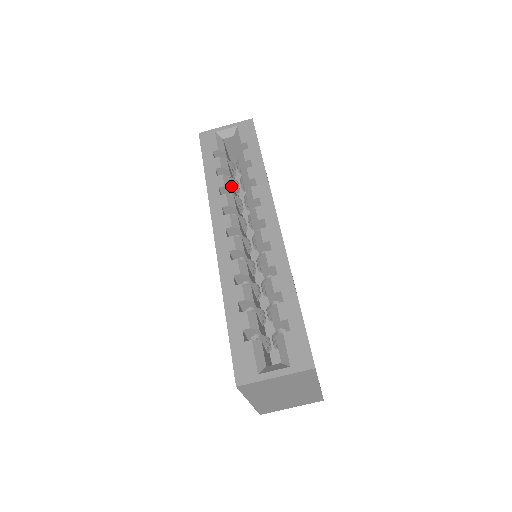
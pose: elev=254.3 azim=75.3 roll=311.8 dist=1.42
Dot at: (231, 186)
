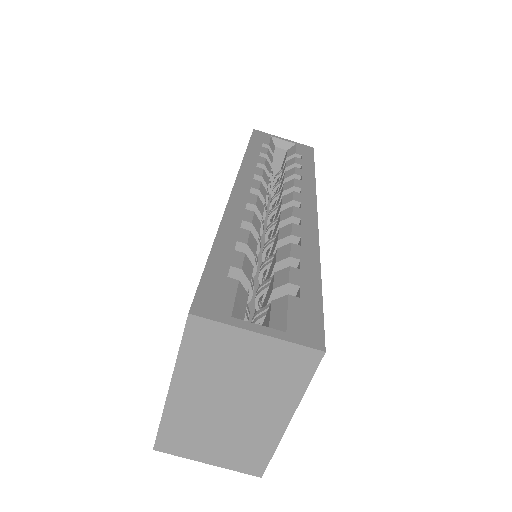
Dot at: (270, 172)
